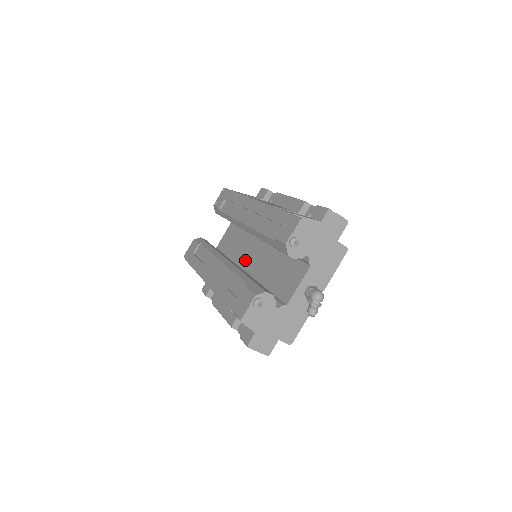
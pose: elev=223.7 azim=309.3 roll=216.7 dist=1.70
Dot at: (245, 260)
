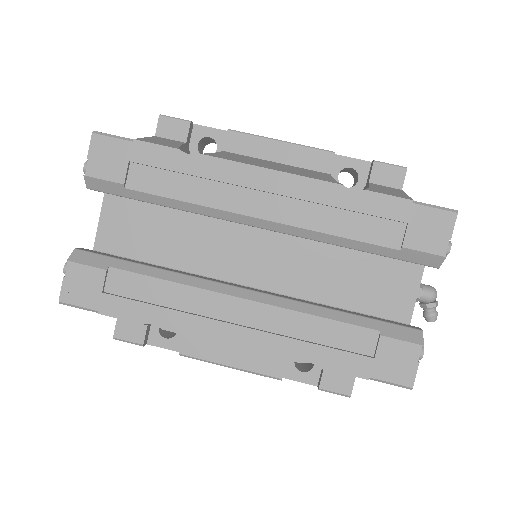
Dot at: (233, 268)
